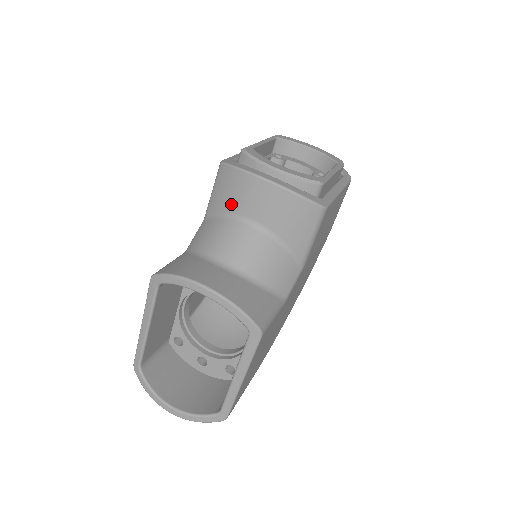
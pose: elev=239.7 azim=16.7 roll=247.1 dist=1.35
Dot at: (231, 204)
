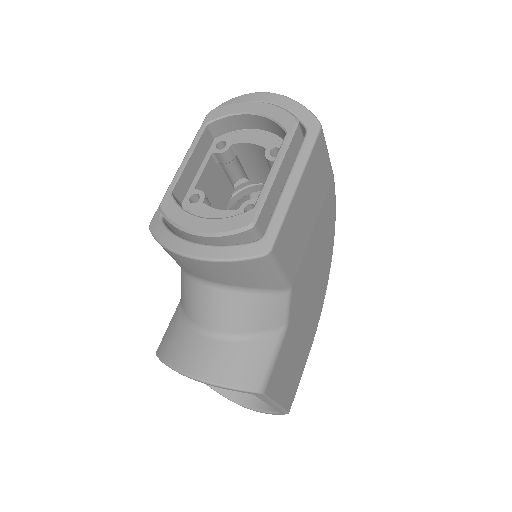
Dot at: (182, 267)
